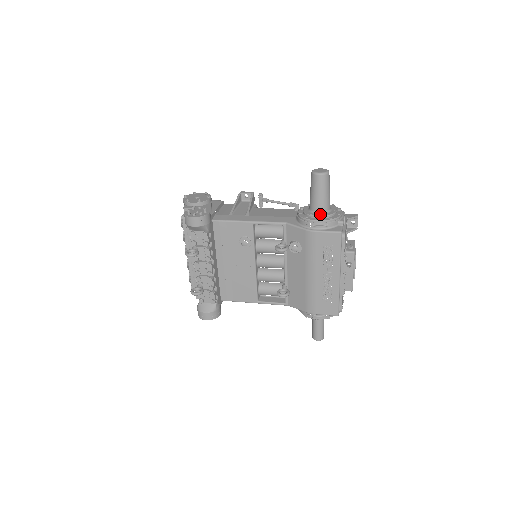
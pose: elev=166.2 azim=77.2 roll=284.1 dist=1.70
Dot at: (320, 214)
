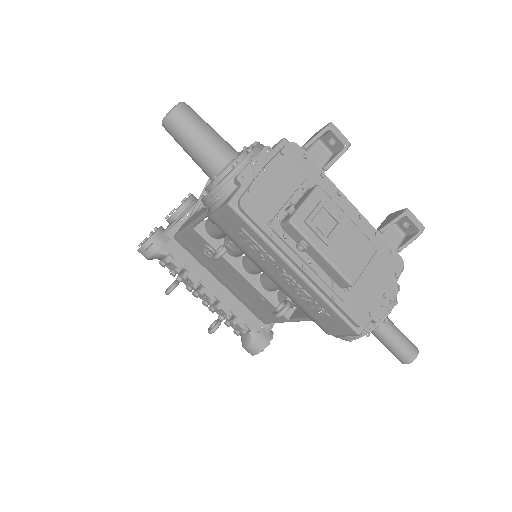
Dot at: (212, 181)
